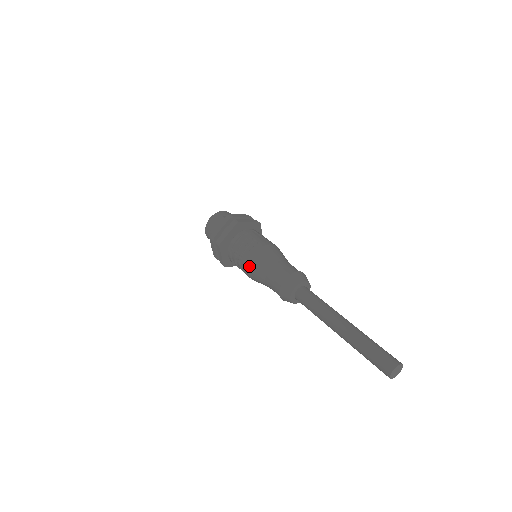
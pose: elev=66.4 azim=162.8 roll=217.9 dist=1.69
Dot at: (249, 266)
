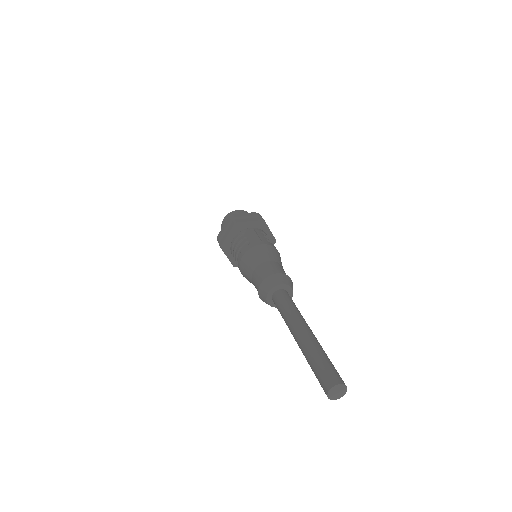
Dot at: (240, 268)
